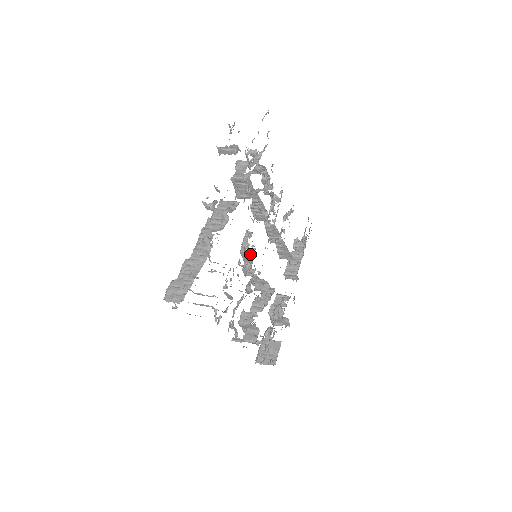
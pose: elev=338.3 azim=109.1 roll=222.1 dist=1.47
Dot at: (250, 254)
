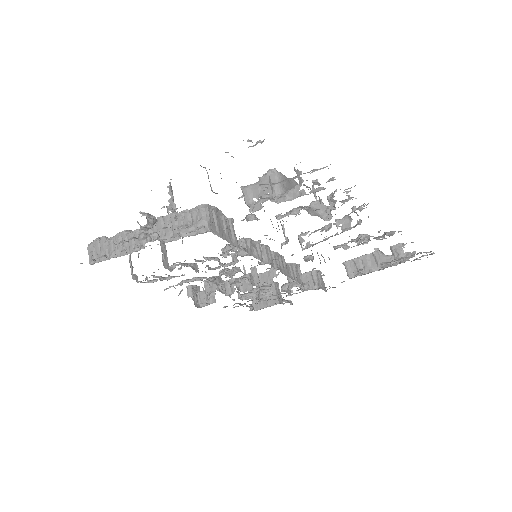
Dot at: occluded
